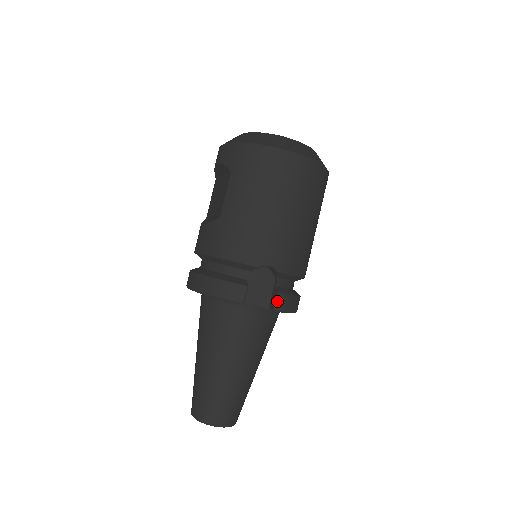
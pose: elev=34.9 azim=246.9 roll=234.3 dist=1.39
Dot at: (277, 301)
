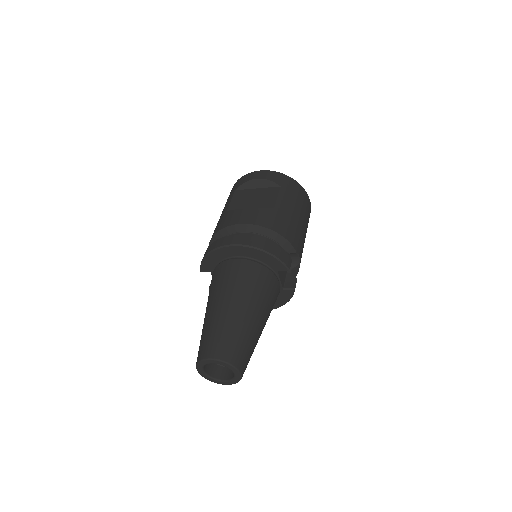
Dot at: occluded
